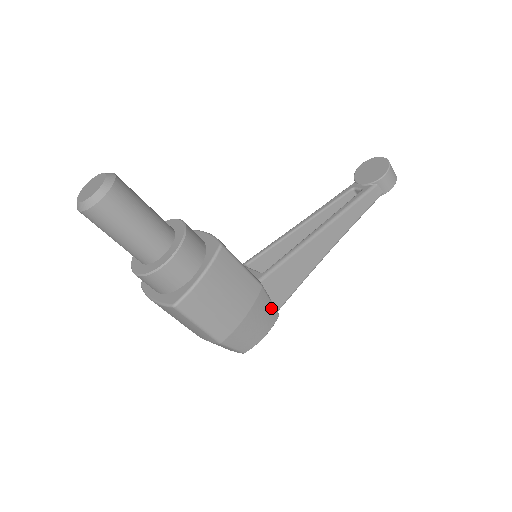
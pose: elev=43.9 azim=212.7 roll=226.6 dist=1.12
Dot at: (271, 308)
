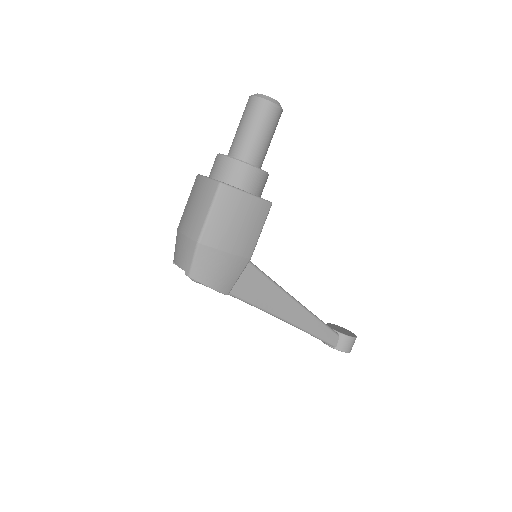
Dot at: (234, 280)
